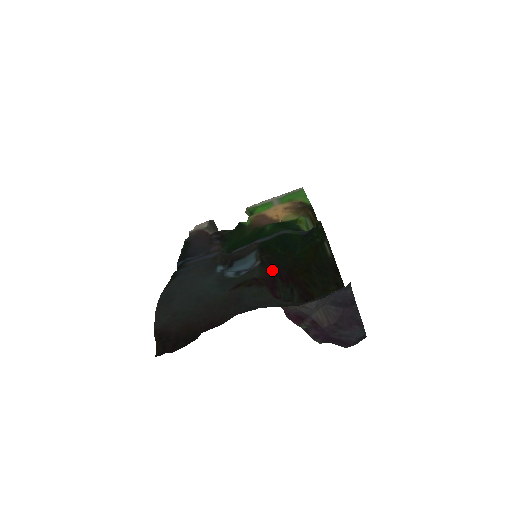
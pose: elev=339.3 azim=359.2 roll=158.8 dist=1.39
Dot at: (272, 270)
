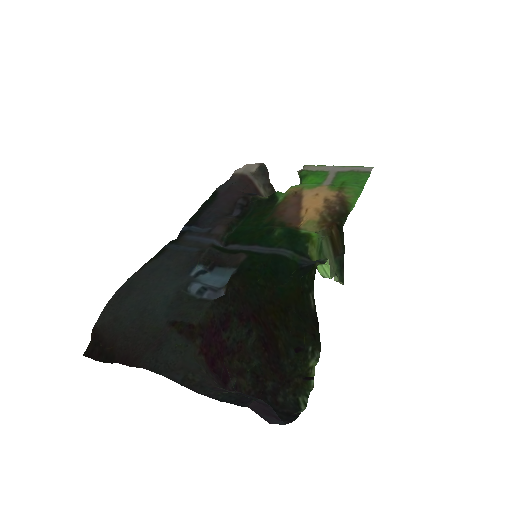
Dot at: (231, 308)
